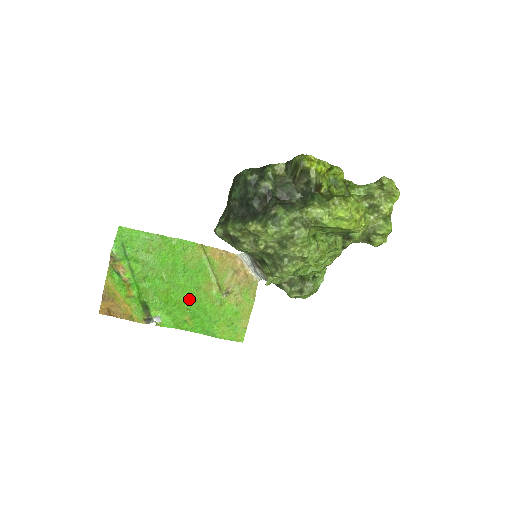
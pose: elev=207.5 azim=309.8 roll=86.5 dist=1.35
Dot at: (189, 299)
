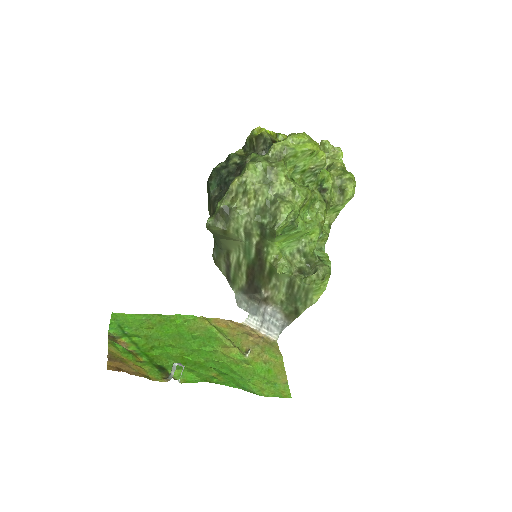
Dot at: (209, 360)
